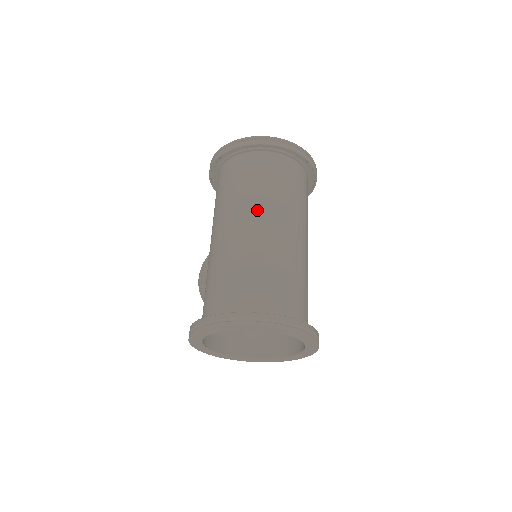
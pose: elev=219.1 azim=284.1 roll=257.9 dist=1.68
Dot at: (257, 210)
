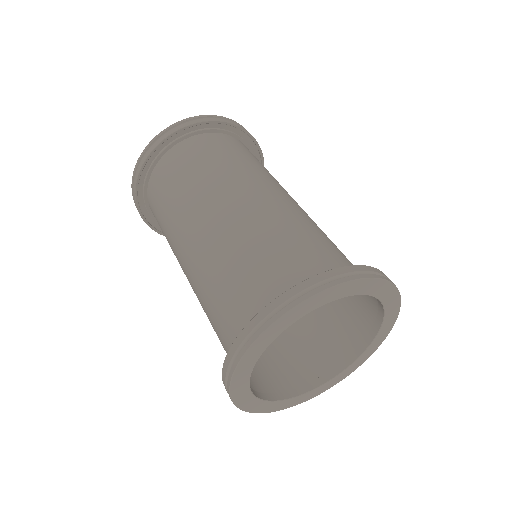
Dot at: (187, 218)
